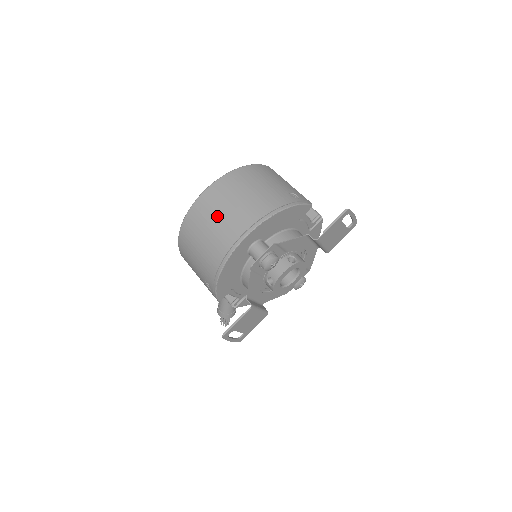
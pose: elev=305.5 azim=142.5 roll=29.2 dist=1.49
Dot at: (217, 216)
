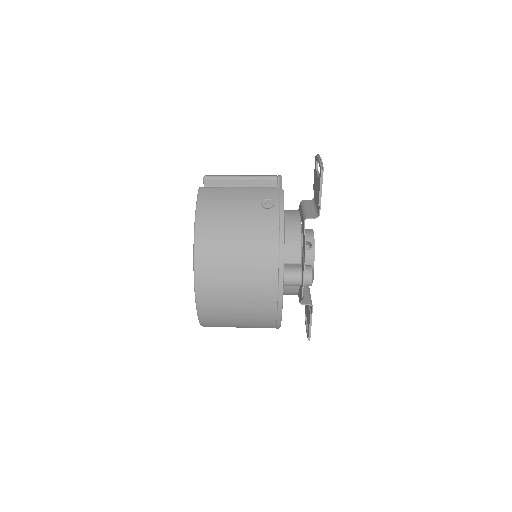
Dot at: (235, 295)
